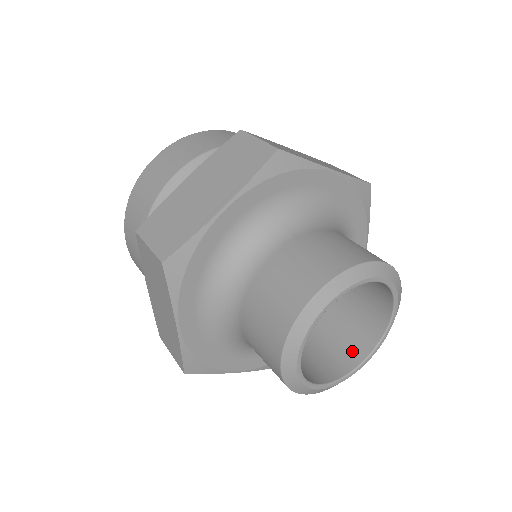
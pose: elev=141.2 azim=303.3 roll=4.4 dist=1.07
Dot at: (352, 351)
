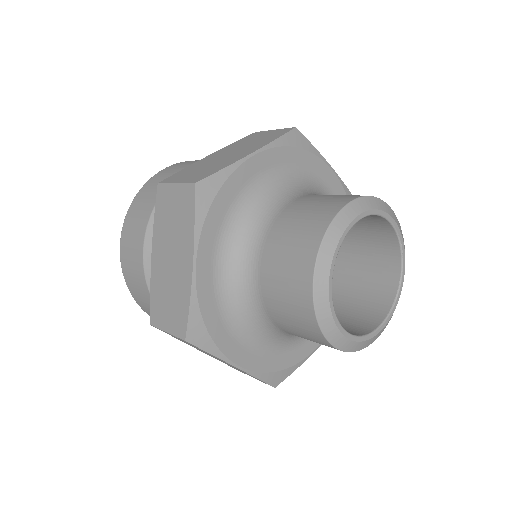
Dot at: (364, 322)
